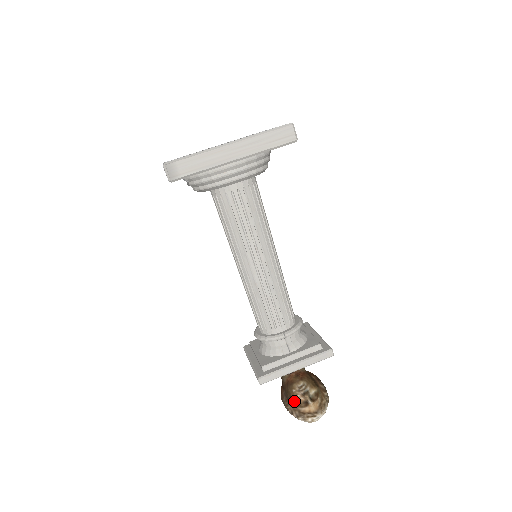
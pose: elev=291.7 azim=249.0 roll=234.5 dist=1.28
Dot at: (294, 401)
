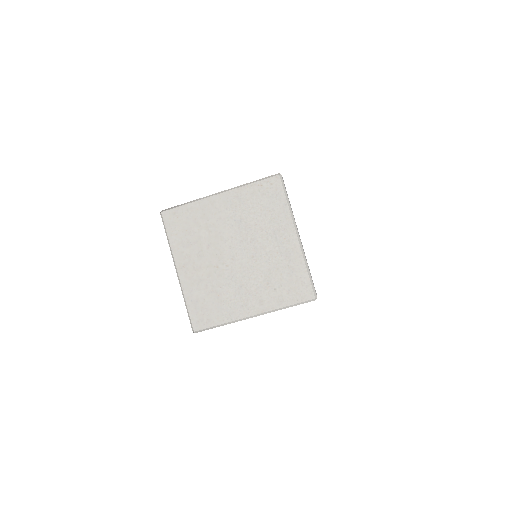
Dot at: occluded
